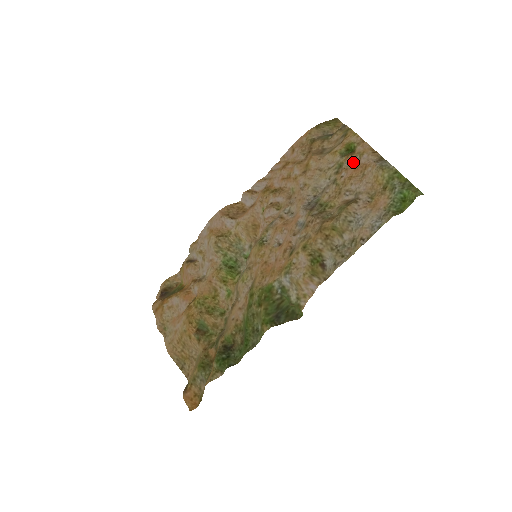
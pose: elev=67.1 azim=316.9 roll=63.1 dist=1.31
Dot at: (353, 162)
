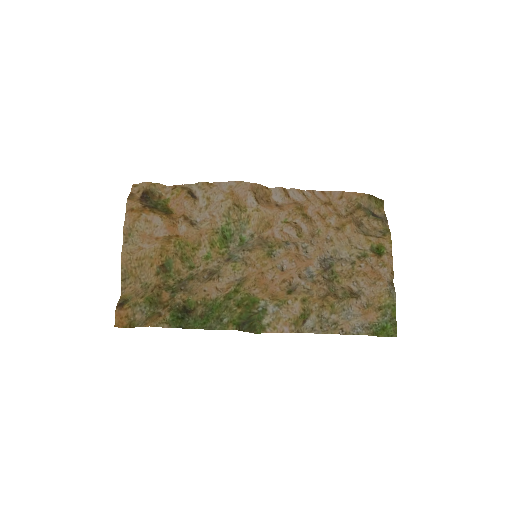
Dot at: (375, 264)
